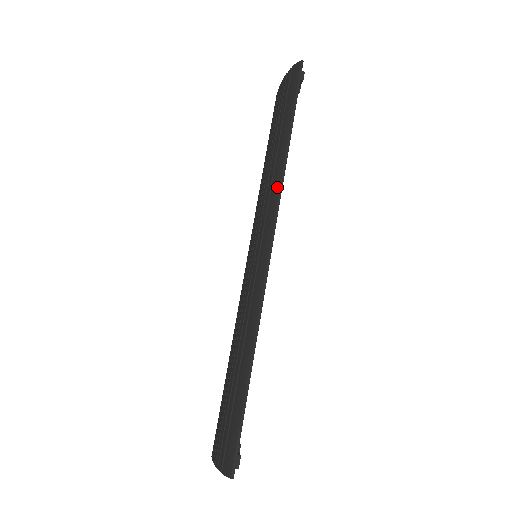
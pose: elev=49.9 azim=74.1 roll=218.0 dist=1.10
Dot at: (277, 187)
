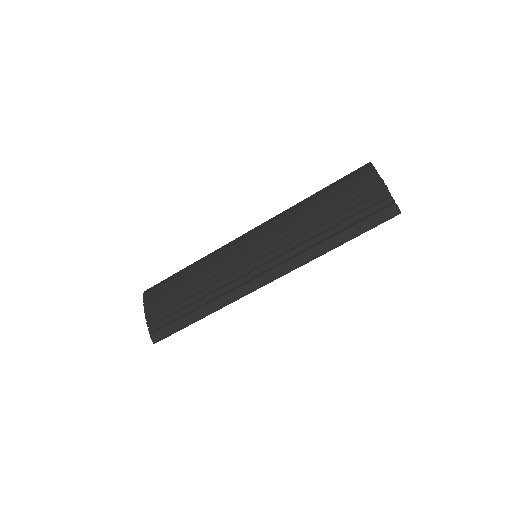
Dot at: (303, 261)
